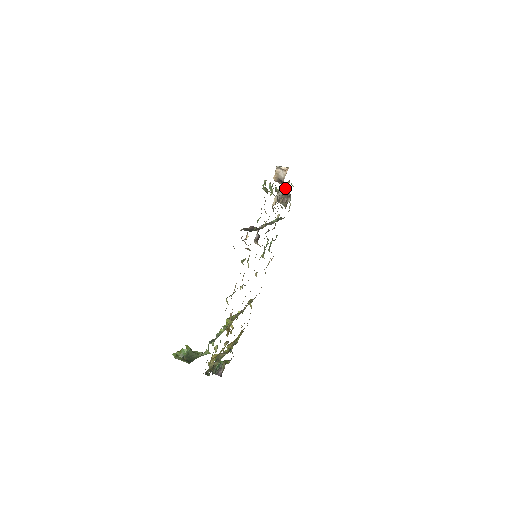
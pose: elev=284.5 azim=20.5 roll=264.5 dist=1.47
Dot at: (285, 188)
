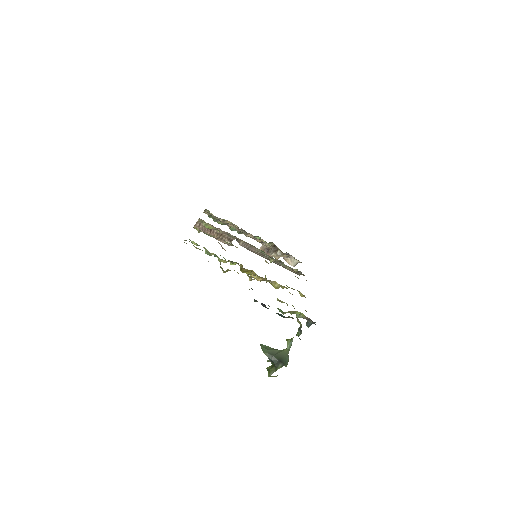
Dot at: occluded
